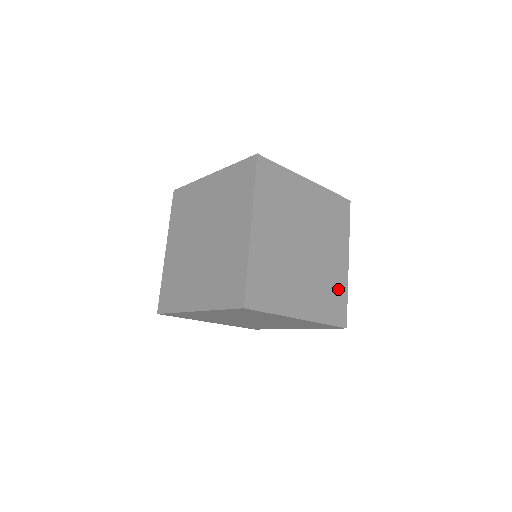
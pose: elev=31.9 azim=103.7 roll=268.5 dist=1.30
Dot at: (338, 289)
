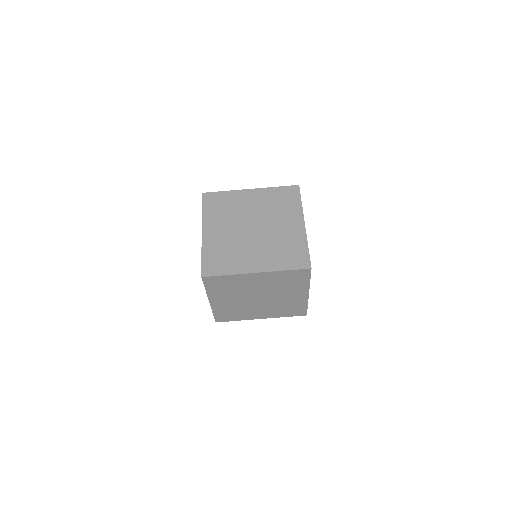
Dot at: occluded
